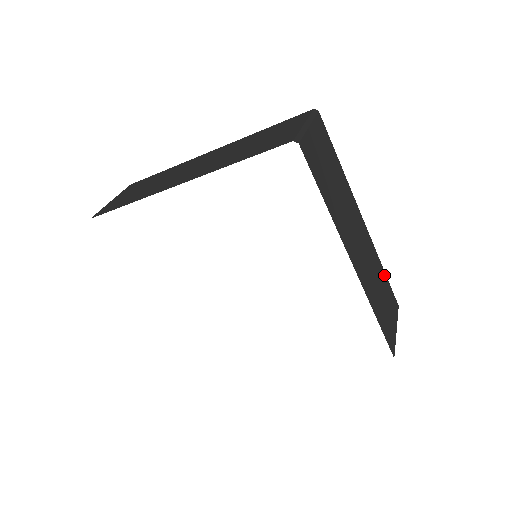
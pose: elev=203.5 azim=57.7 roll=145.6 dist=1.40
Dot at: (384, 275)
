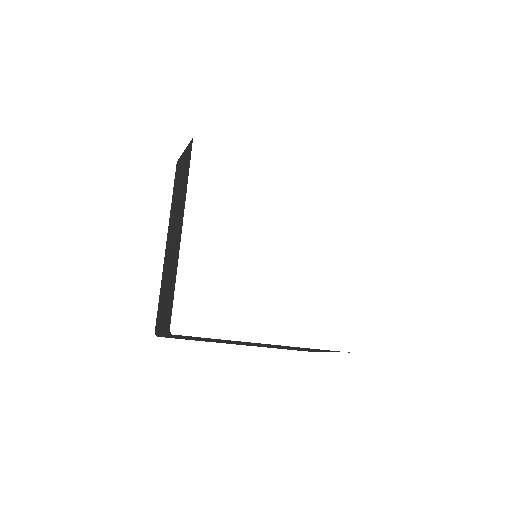
Dot at: occluded
